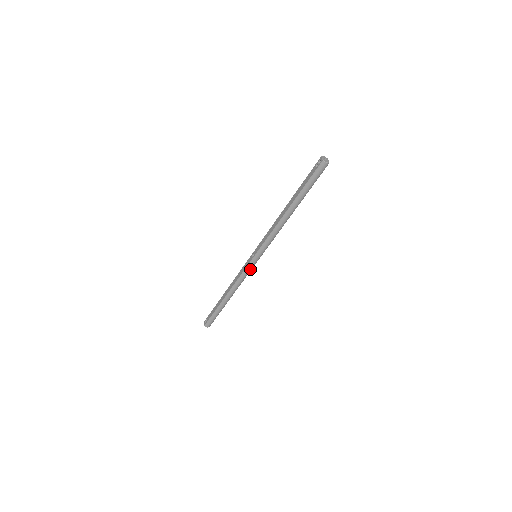
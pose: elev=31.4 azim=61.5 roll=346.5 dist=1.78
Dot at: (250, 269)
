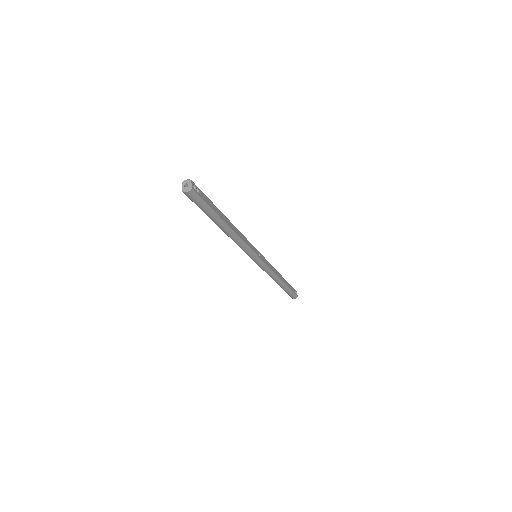
Dot at: (264, 266)
